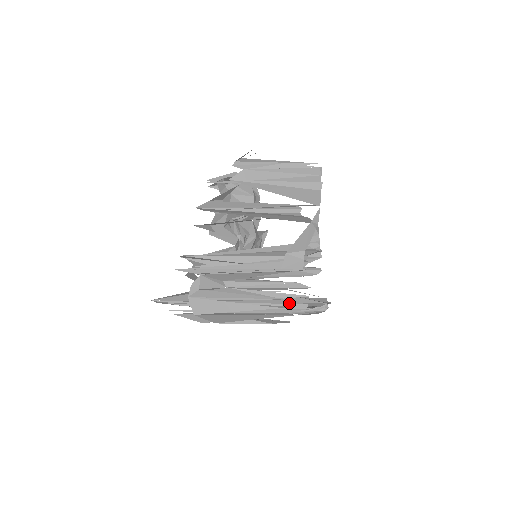
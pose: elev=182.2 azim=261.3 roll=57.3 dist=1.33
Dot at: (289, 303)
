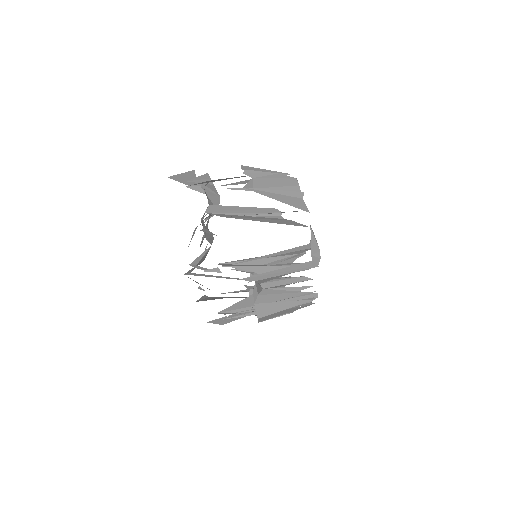
Dot at: (308, 294)
